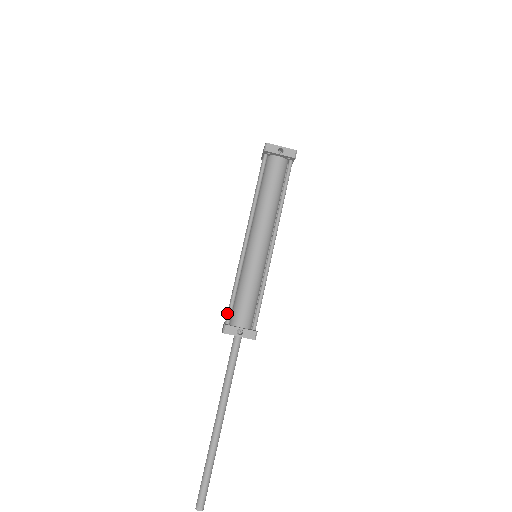
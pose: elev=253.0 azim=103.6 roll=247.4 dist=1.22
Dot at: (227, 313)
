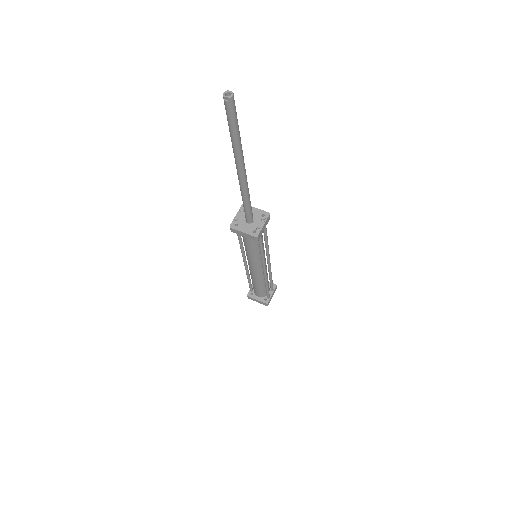
Dot at: occluded
